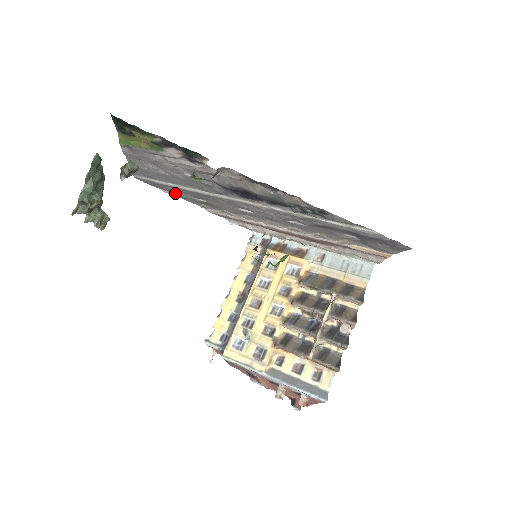
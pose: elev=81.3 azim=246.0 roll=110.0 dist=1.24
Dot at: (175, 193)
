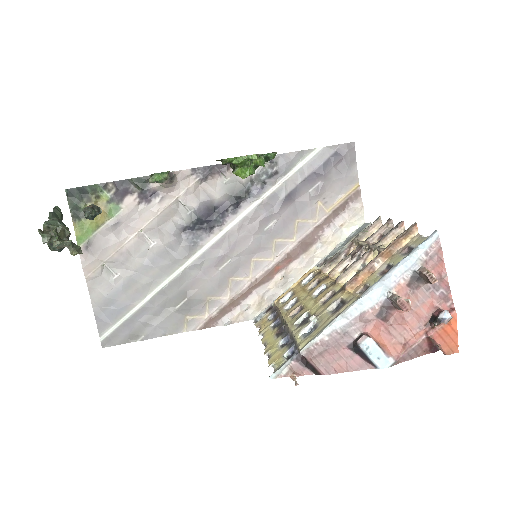
Dot at: (152, 326)
